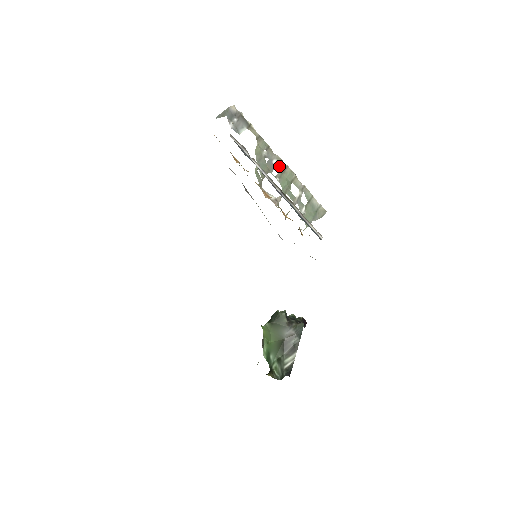
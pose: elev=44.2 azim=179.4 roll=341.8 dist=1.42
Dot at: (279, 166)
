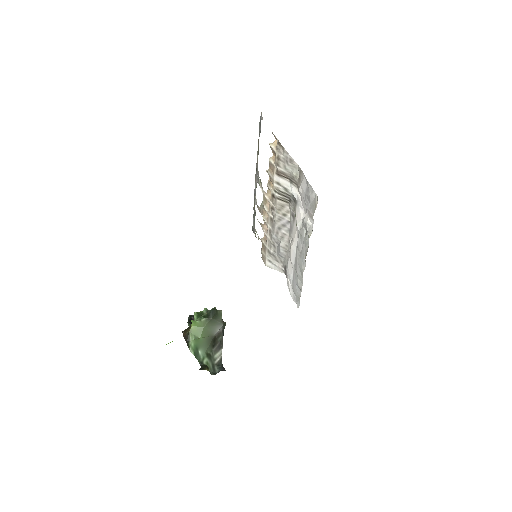
Dot at: occluded
